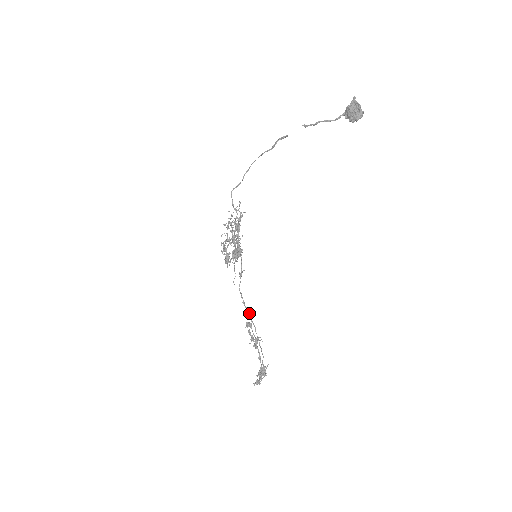
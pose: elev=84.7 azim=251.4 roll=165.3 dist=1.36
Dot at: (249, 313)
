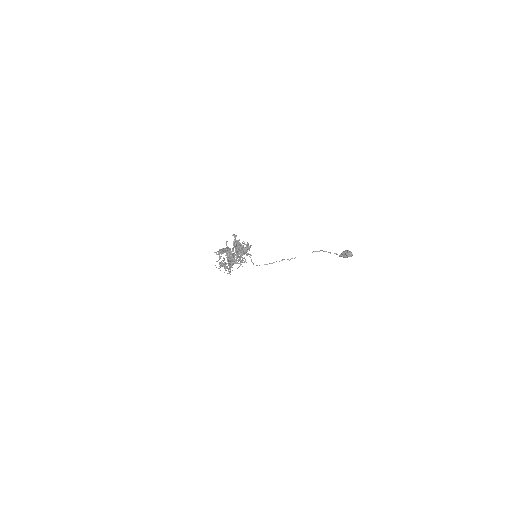
Dot at: occluded
